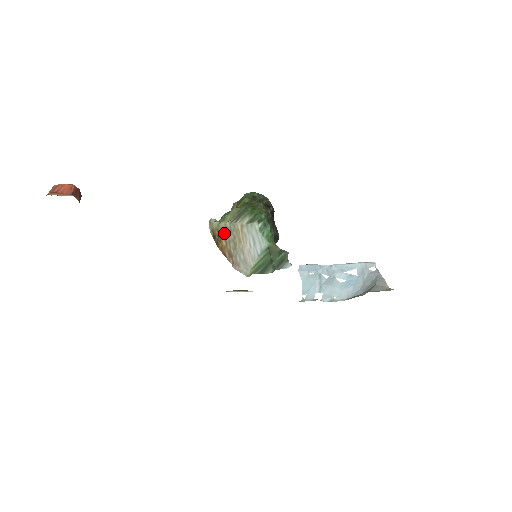
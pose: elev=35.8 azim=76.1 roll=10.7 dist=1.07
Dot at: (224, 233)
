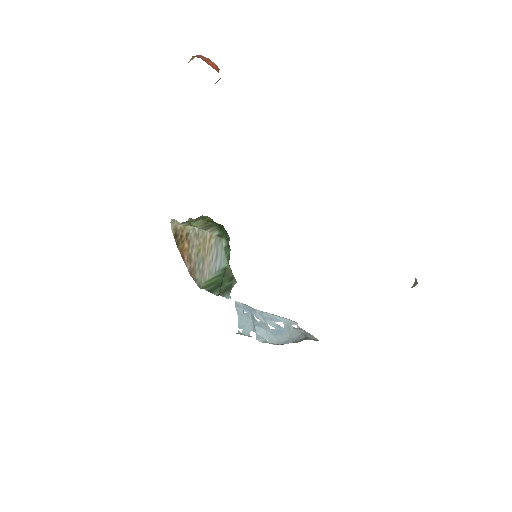
Dot at: (189, 236)
